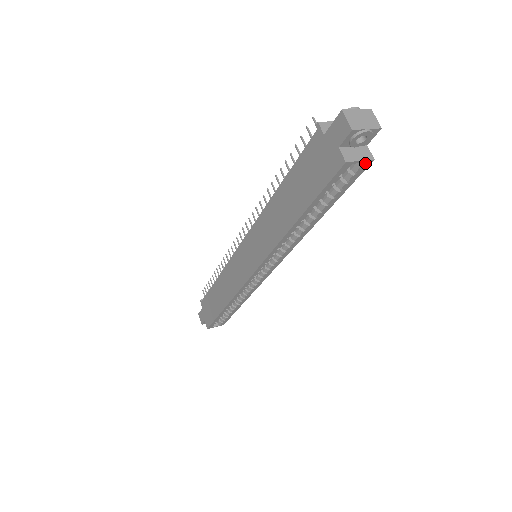
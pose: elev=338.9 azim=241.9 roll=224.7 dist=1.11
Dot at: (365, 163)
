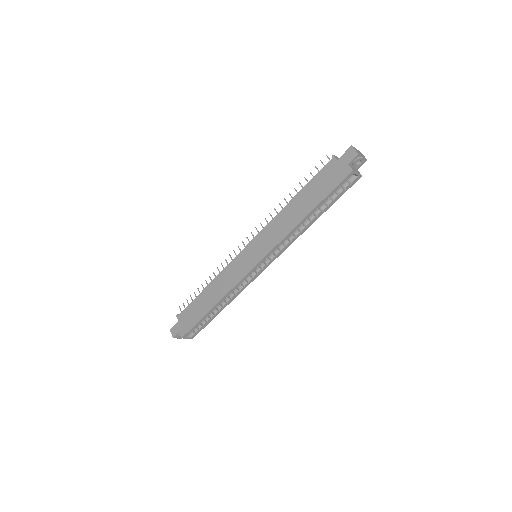
Dot at: (358, 177)
